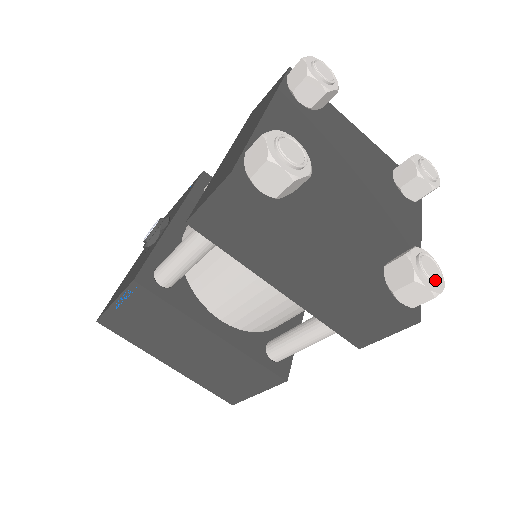
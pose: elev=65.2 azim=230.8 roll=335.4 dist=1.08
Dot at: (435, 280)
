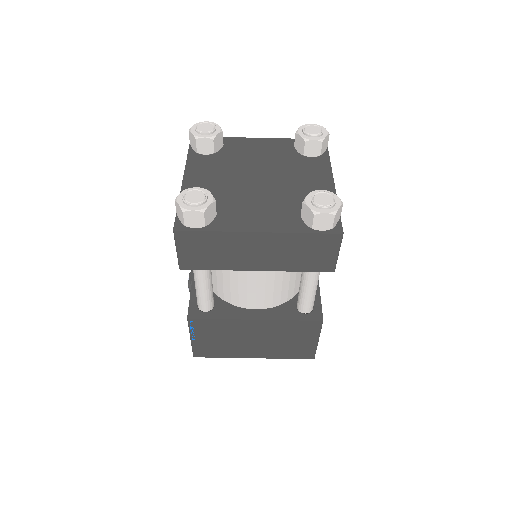
Dot at: (328, 205)
